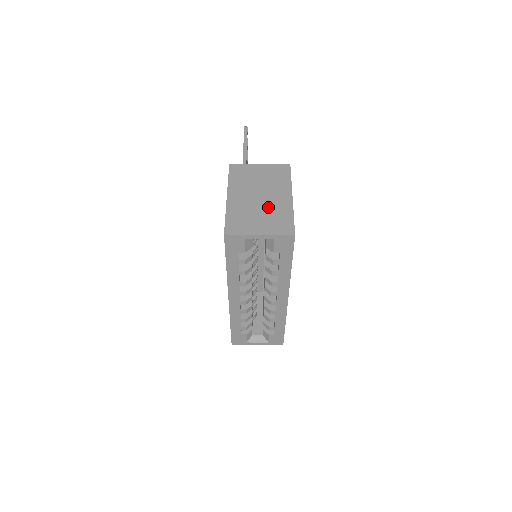
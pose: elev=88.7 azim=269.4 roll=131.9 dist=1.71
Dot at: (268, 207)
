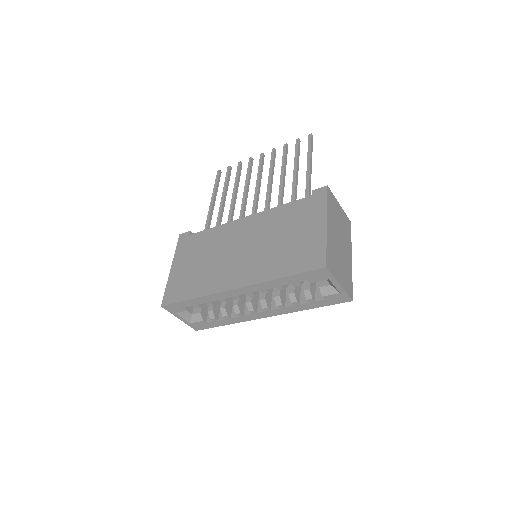
Dot at: (343, 258)
